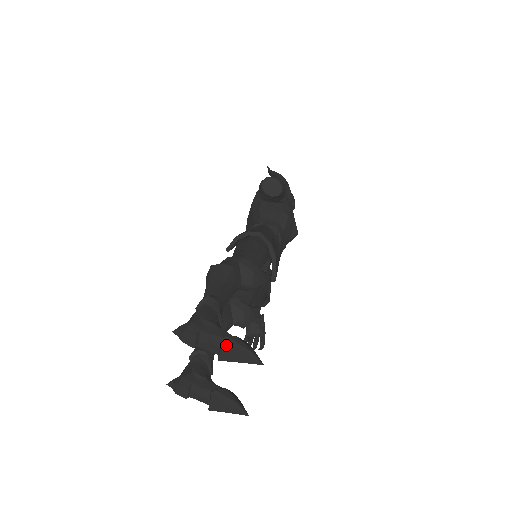
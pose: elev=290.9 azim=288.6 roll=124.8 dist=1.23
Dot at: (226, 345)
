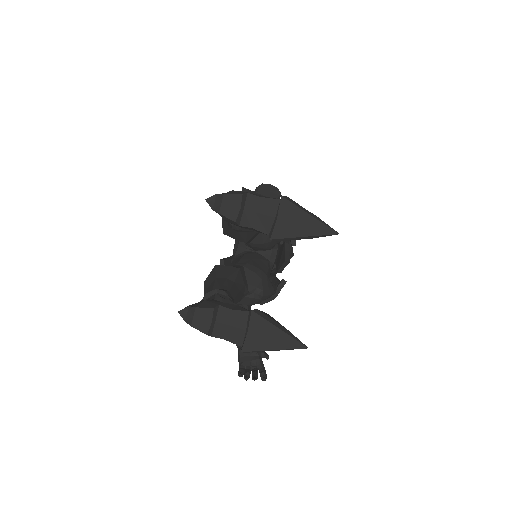
Dot at: (286, 206)
